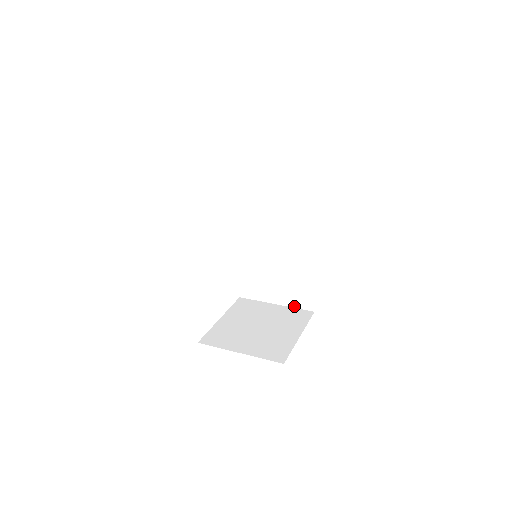
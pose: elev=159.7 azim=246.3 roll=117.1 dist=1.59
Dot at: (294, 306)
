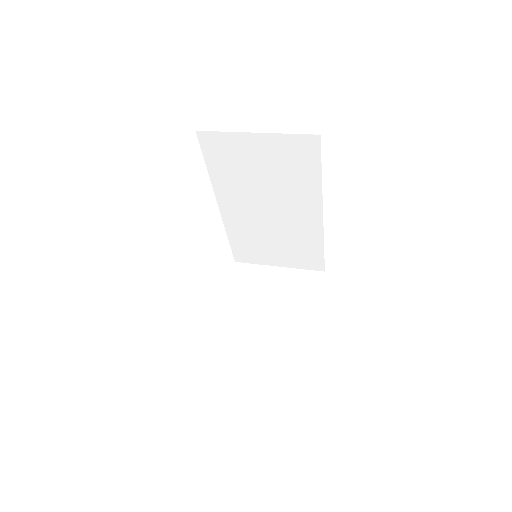
Dot at: (300, 268)
